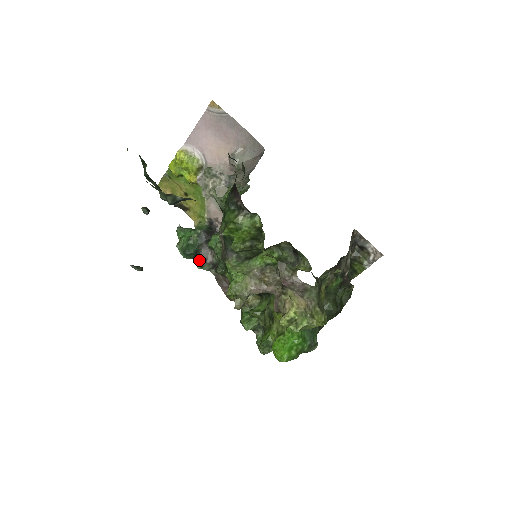
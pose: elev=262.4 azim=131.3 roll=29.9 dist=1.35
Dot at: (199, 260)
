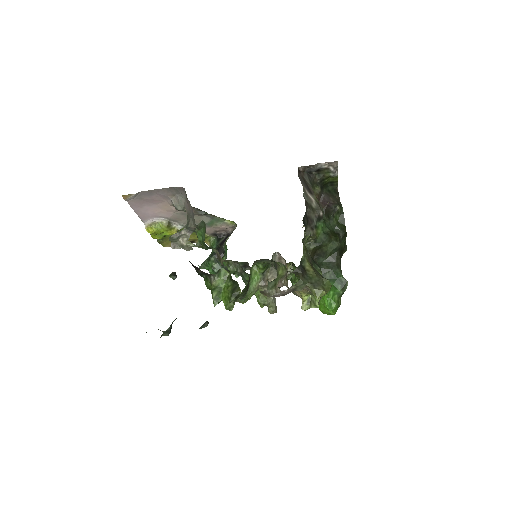
Dot at: occluded
